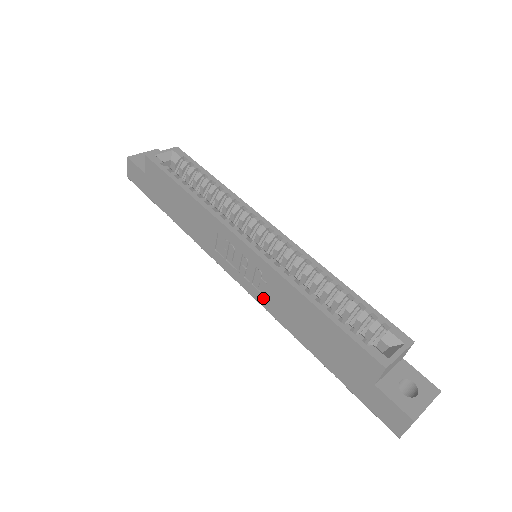
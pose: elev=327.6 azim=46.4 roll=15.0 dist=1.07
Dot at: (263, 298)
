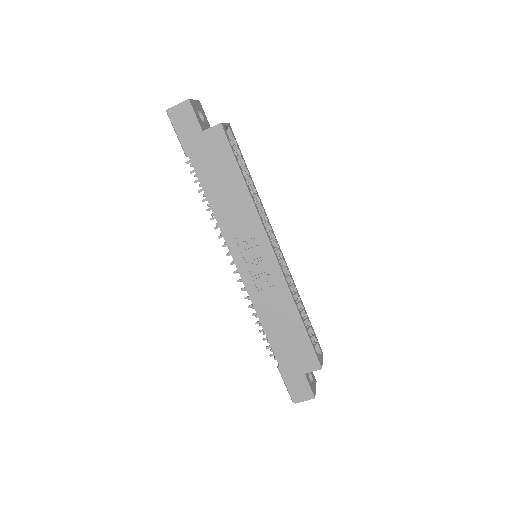
Dot at: (256, 292)
